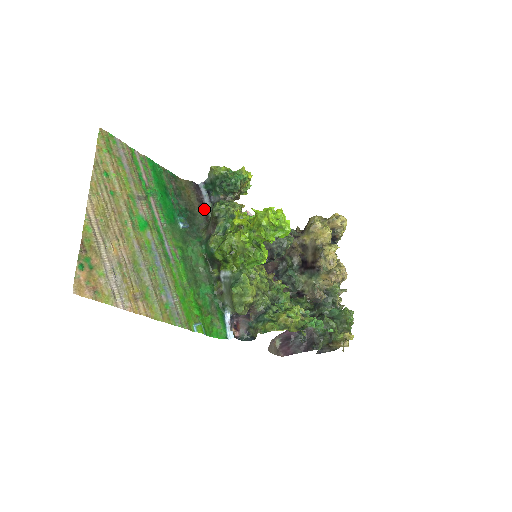
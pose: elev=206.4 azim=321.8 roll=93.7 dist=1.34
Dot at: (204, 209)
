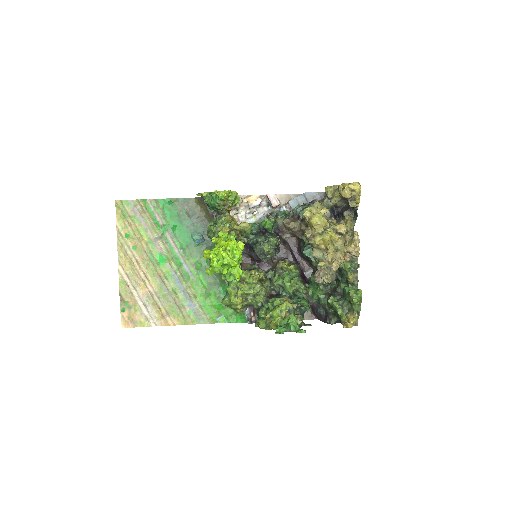
Dot at: occluded
